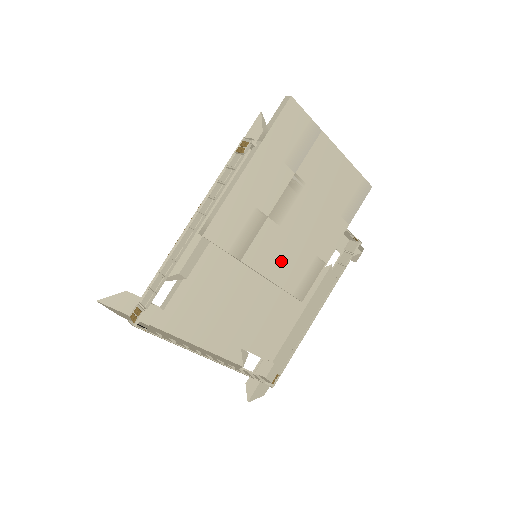
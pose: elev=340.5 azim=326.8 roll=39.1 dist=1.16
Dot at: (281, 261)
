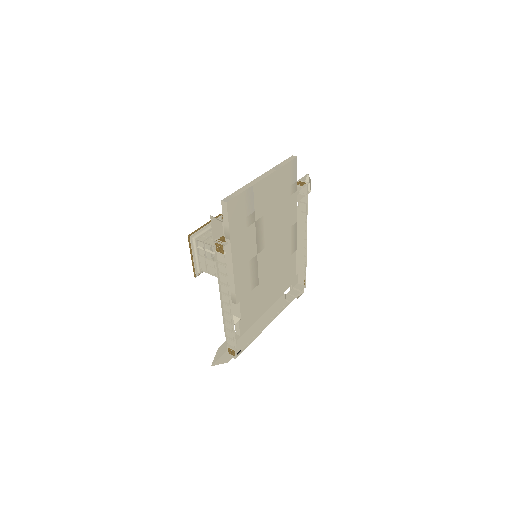
Dot at: (276, 255)
